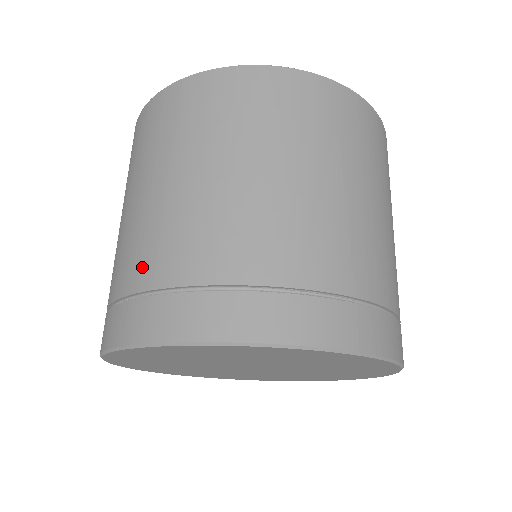
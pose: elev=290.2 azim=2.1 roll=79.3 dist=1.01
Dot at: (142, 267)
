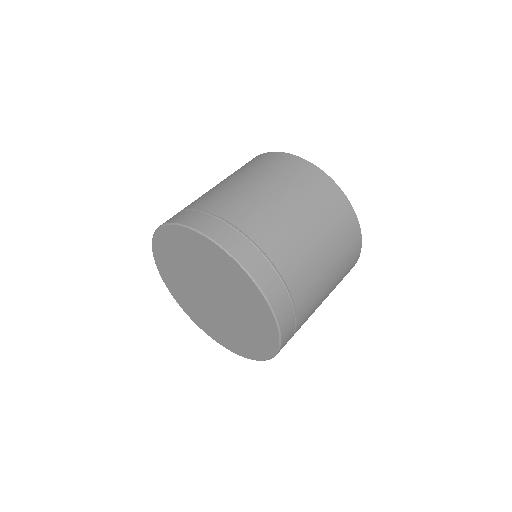
Dot at: (197, 202)
